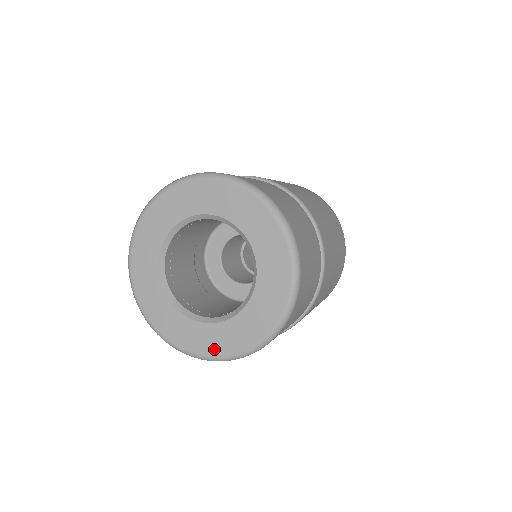
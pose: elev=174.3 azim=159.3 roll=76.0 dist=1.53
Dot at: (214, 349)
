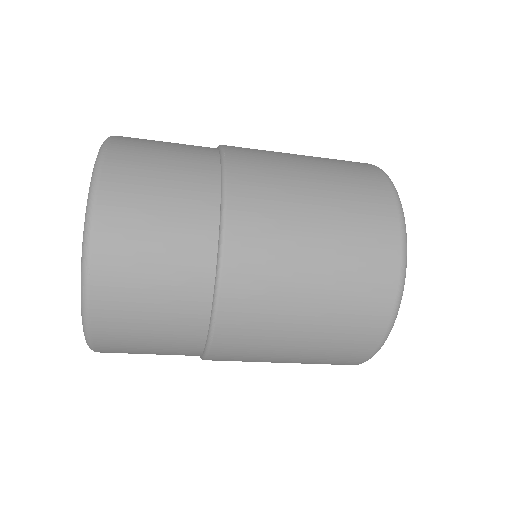
Dot at: occluded
